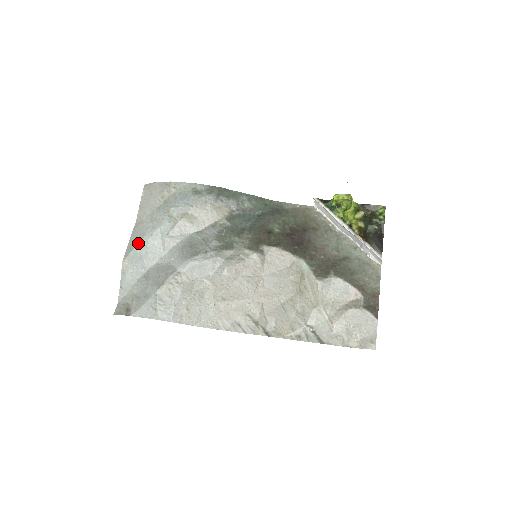
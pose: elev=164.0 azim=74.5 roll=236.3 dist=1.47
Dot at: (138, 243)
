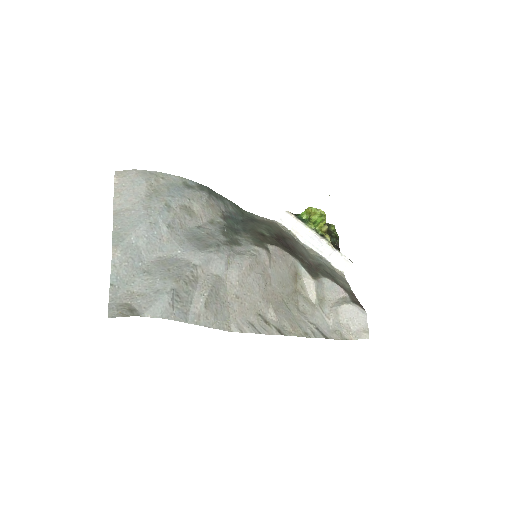
Dot at: (133, 231)
